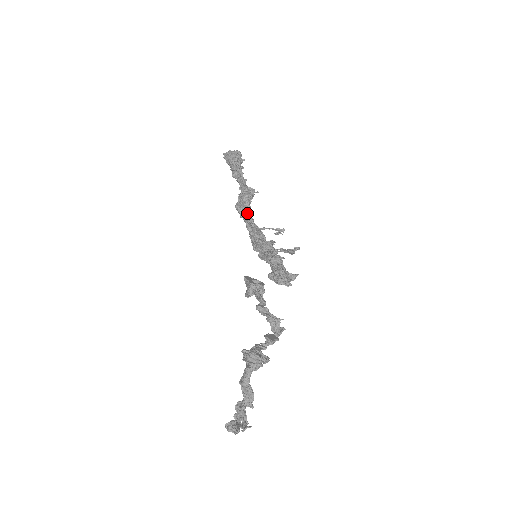
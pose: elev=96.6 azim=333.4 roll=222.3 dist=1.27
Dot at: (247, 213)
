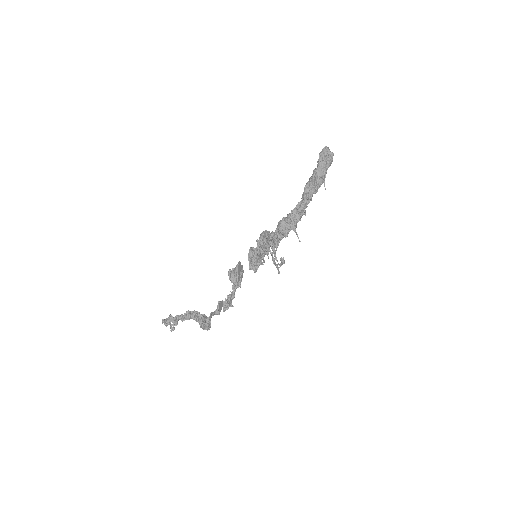
Dot at: (280, 239)
